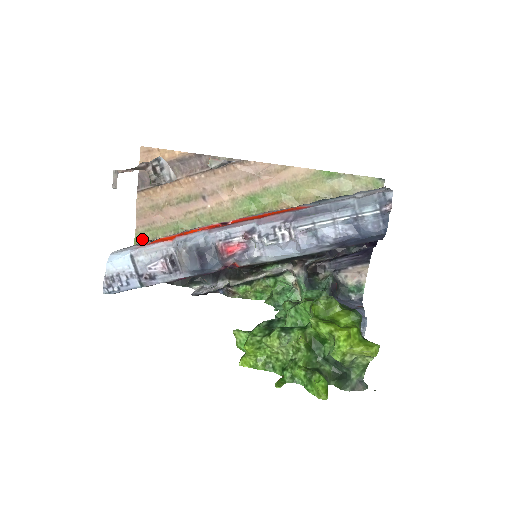
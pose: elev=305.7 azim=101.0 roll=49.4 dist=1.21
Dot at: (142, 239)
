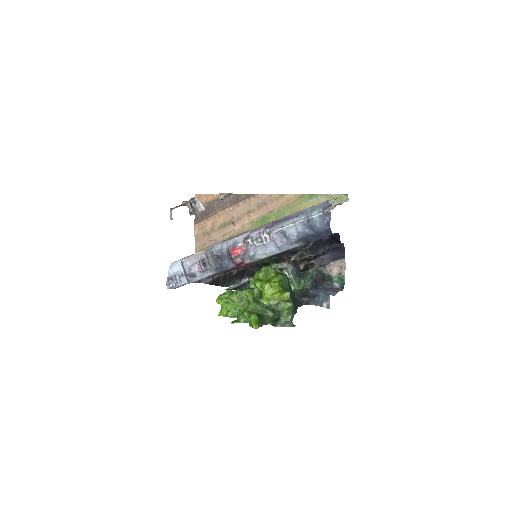
Dot at: occluded
